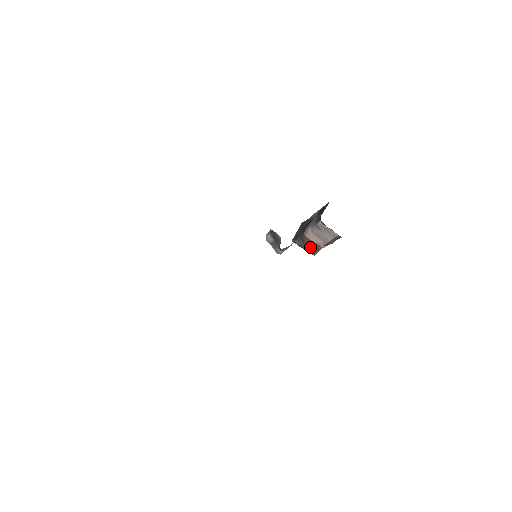
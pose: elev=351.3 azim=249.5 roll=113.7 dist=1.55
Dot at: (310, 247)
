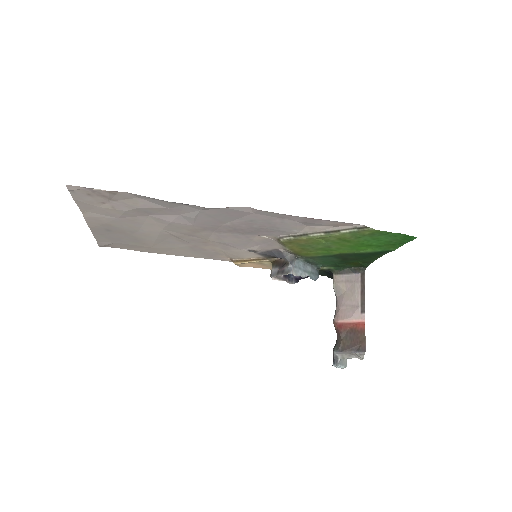
Dot at: (352, 338)
